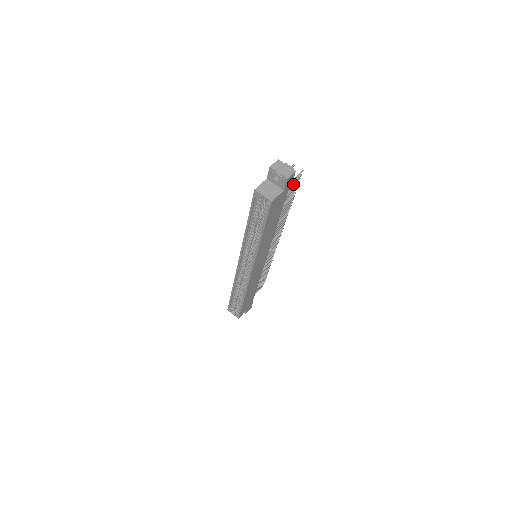
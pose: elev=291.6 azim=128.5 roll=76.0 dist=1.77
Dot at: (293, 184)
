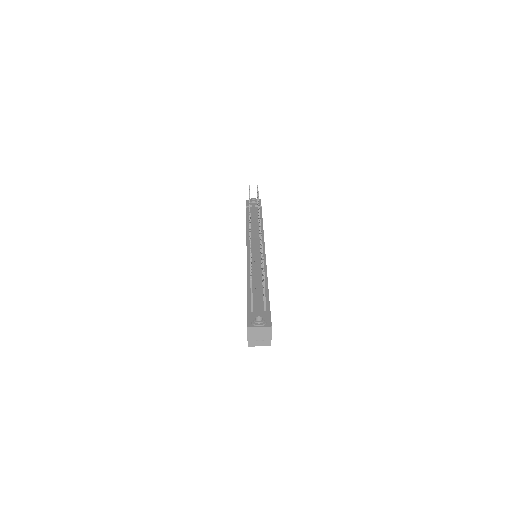
Dot at: (263, 286)
